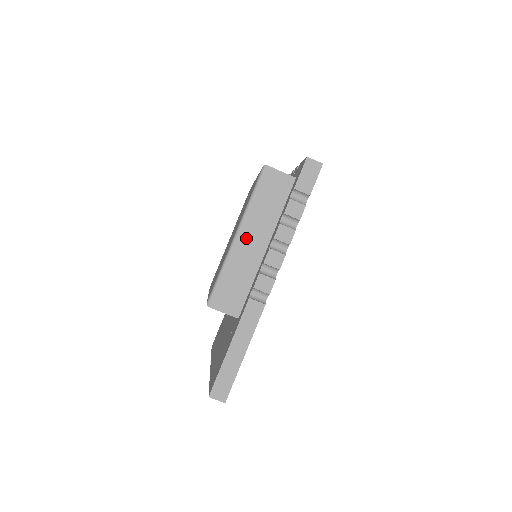
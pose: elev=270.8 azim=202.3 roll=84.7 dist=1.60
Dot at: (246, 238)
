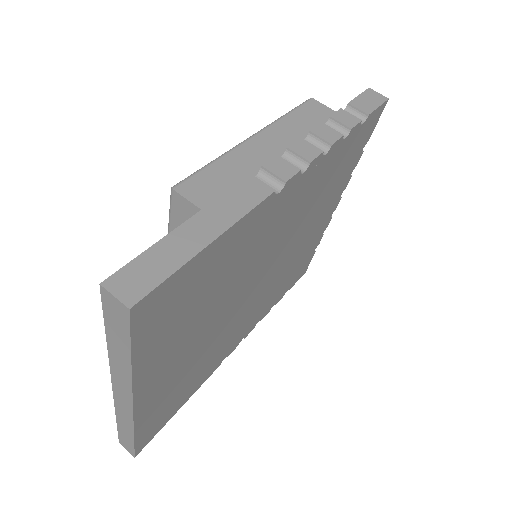
Dot at: (265, 142)
